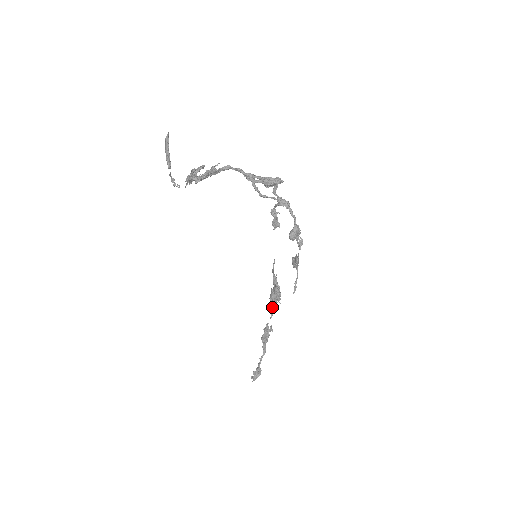
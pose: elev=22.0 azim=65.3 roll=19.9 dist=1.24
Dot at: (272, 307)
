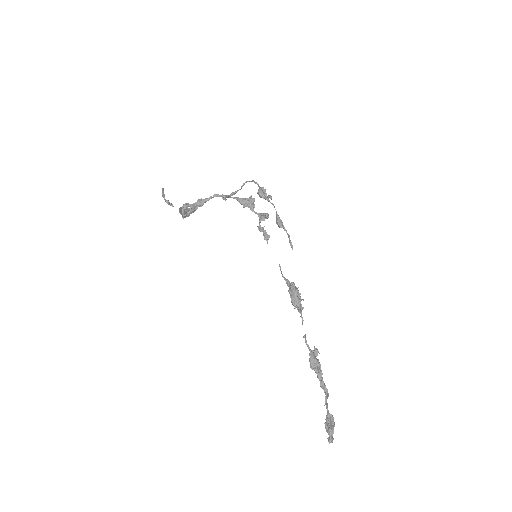
Dot at: (298, 311)
